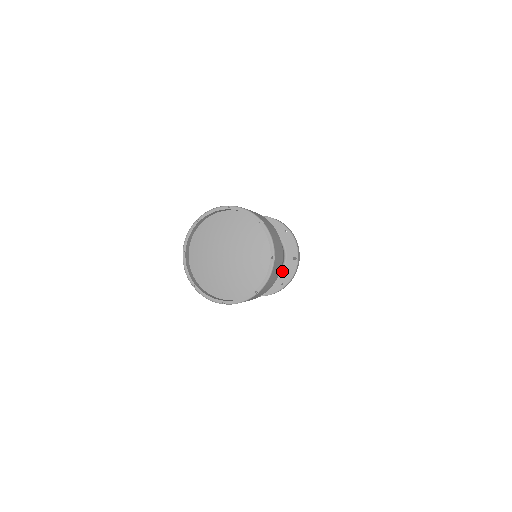
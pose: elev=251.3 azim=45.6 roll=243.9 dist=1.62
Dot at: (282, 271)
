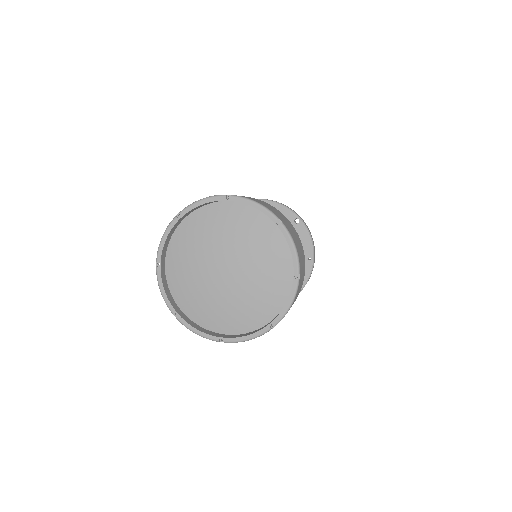
Dot at: occluded
